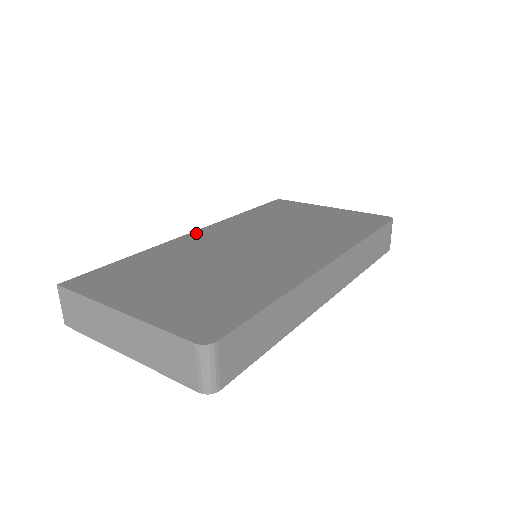
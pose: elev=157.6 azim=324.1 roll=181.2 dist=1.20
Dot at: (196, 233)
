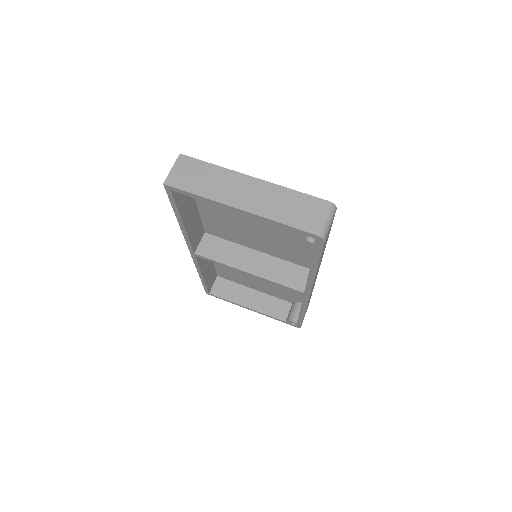
Dot at: occluded
